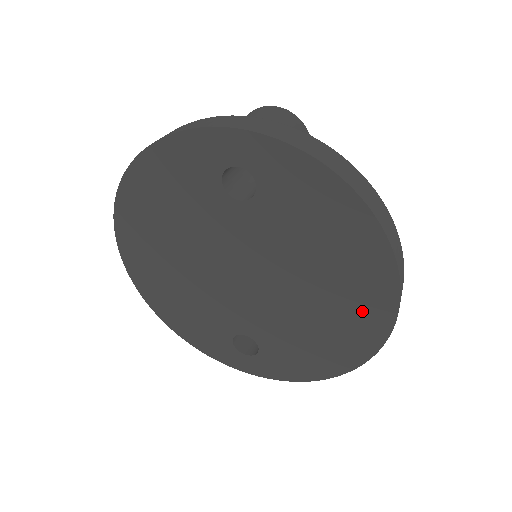
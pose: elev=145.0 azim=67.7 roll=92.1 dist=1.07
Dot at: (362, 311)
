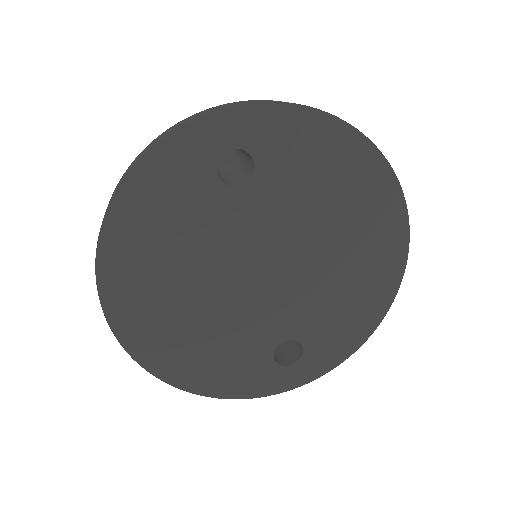
Dot at: (381, 235)
